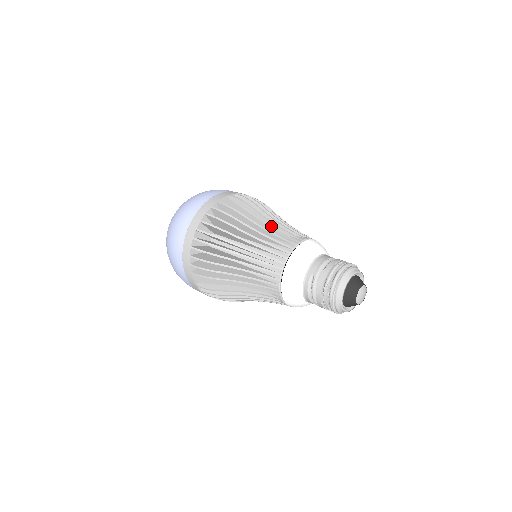
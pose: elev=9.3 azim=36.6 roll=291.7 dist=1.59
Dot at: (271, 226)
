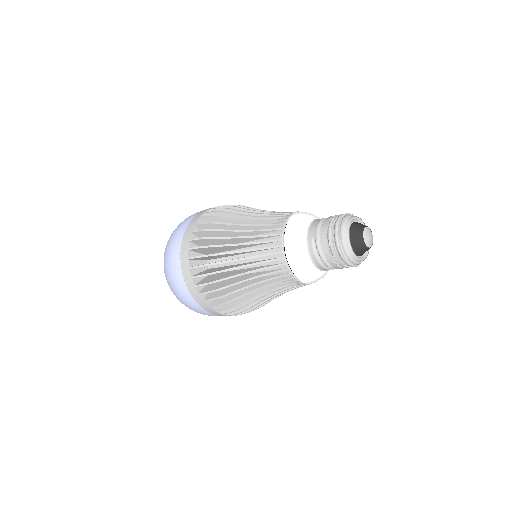
Dot at: (257, 216)
